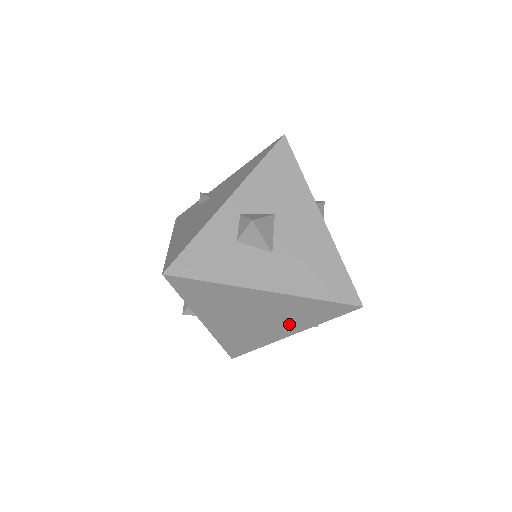
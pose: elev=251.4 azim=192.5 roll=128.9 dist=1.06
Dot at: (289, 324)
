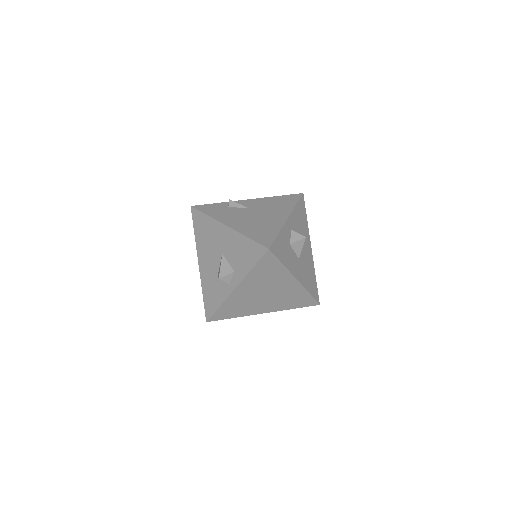
Dot at: (276, 305)
